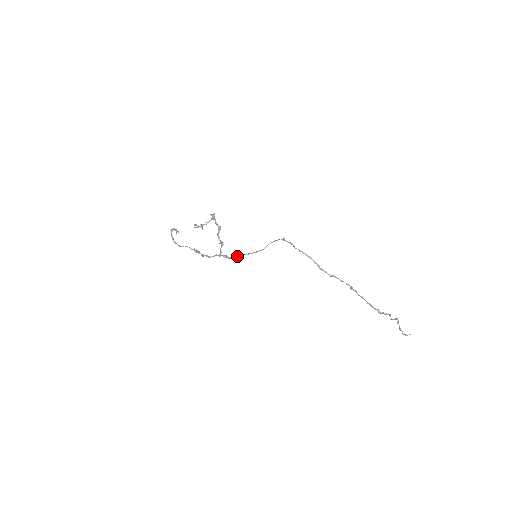
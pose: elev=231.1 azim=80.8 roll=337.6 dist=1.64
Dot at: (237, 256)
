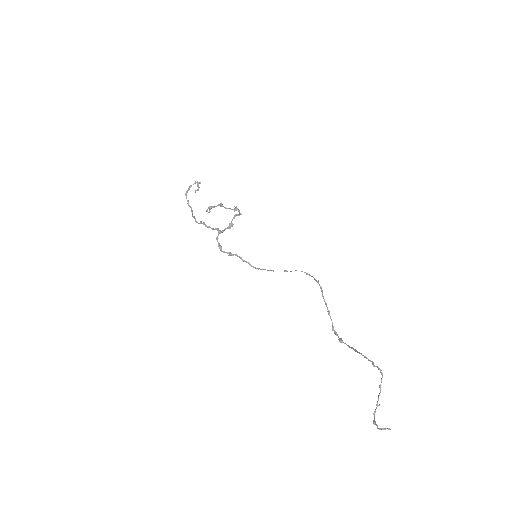
Dot at: (230, 252)
